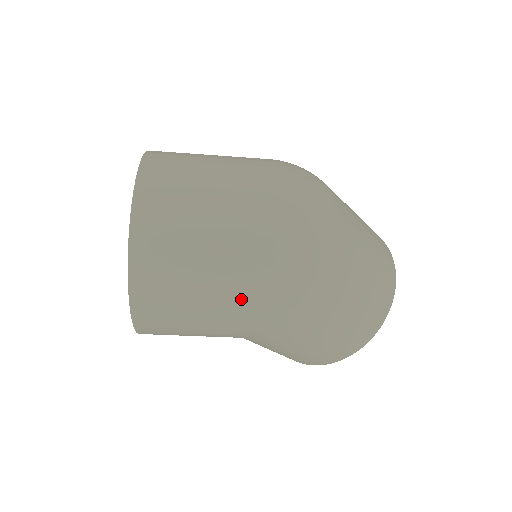
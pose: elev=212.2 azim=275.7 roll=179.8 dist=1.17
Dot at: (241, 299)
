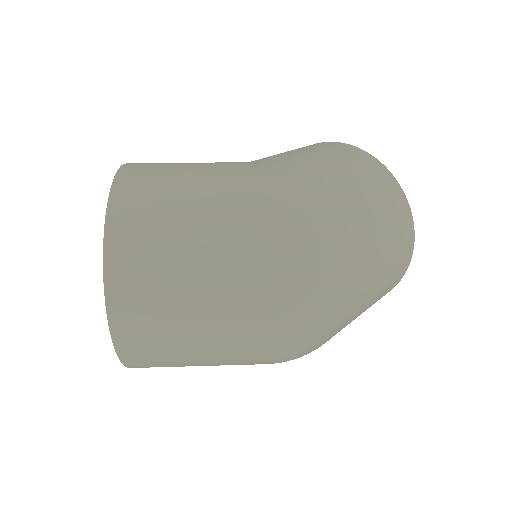
Dot at: occluded
